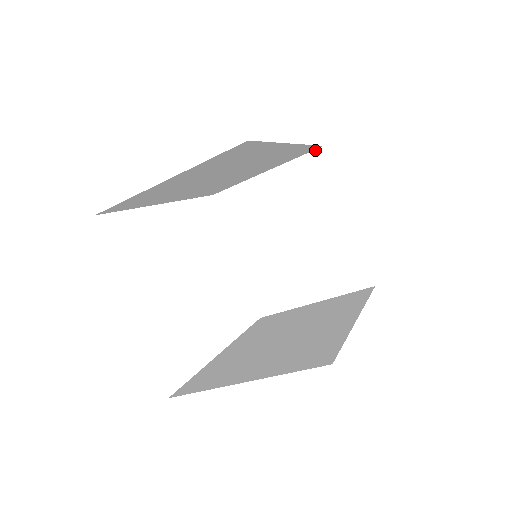
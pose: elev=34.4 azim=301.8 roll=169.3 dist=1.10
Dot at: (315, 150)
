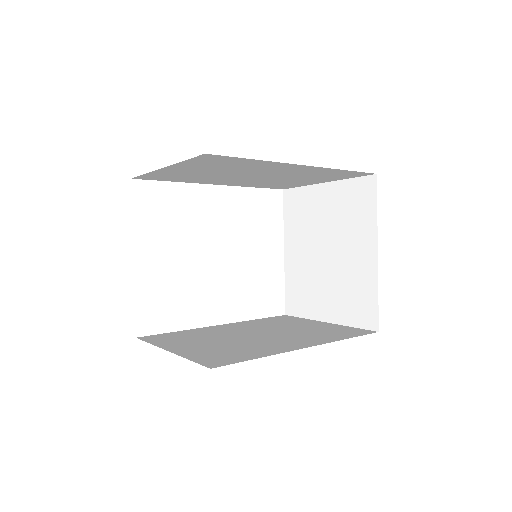
Dot at: (368, 175)
